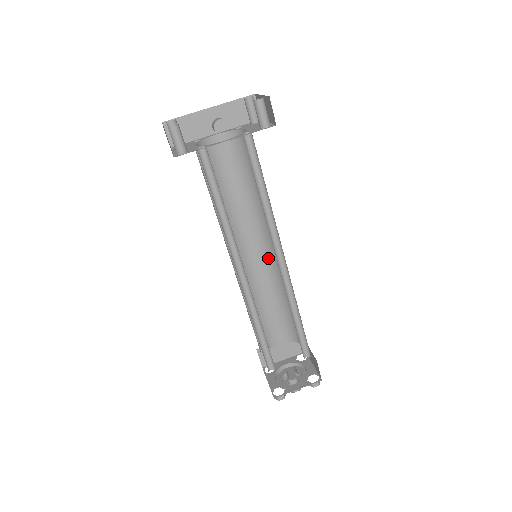
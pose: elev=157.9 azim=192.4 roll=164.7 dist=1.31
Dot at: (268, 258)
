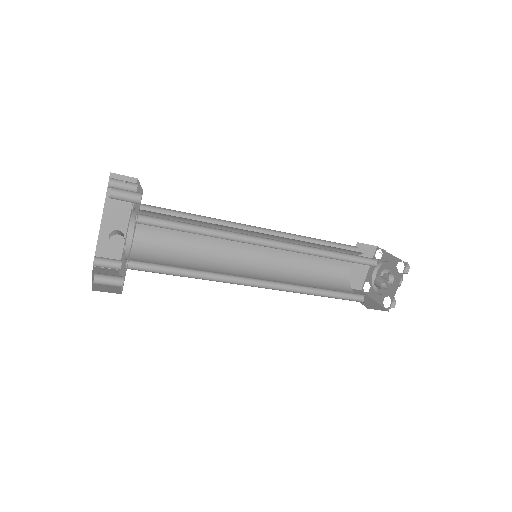
Dot at: occluded
